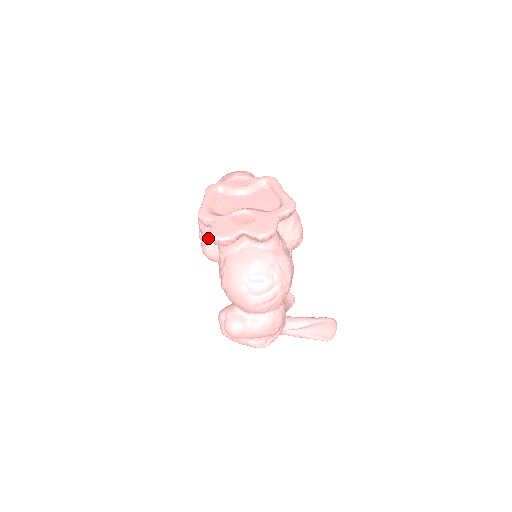
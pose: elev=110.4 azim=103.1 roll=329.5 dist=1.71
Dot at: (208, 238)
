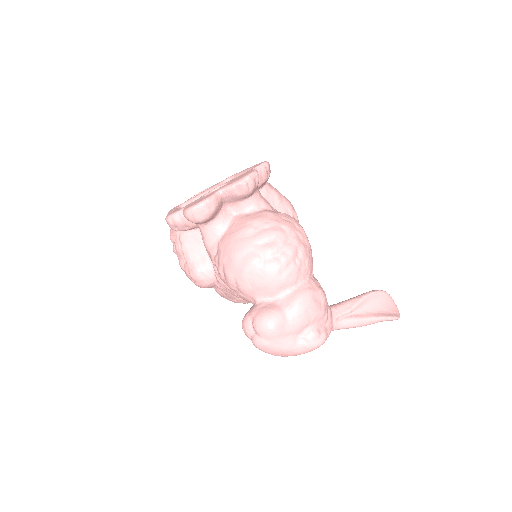
Dot at: (190, 253)
